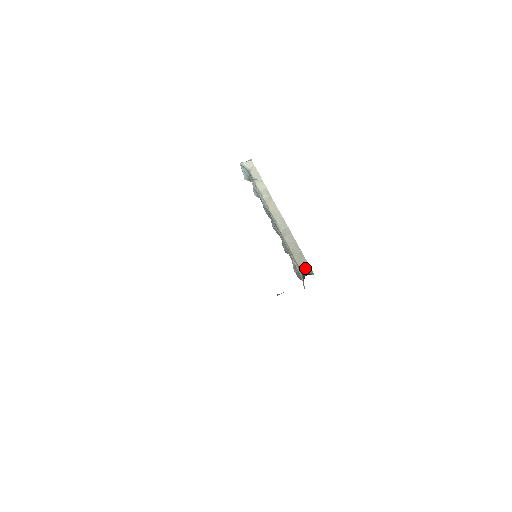
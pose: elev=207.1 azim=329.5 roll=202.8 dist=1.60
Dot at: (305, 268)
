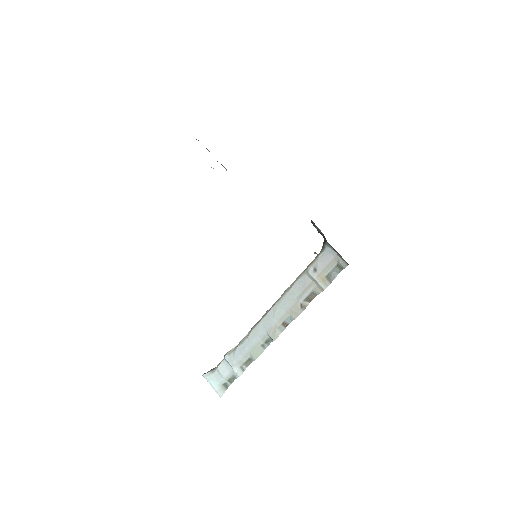
Dot at: occluded
